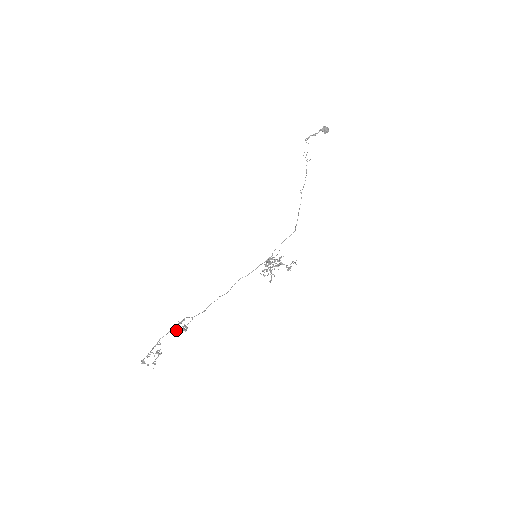
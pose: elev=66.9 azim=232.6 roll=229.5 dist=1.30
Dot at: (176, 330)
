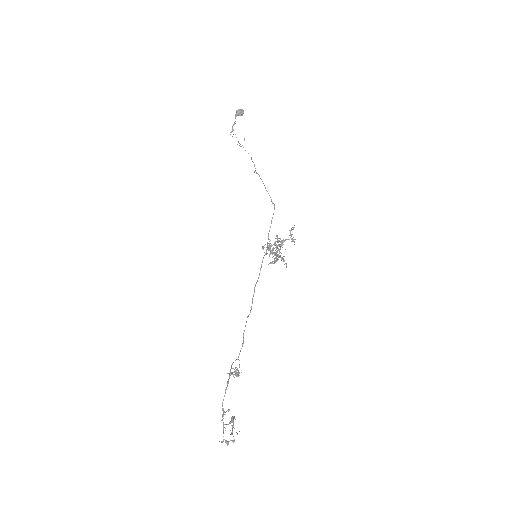
Dot at: (228, 382)
